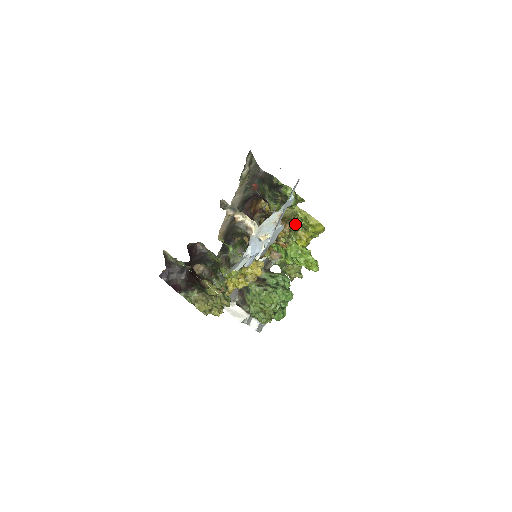
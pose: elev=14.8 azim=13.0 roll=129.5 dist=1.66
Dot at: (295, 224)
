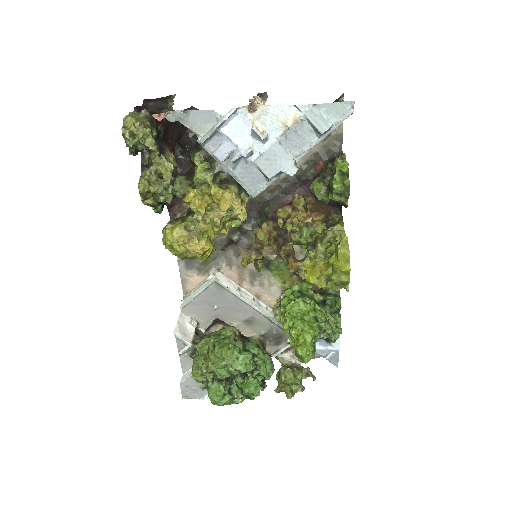
Dot at: (321, 232)
